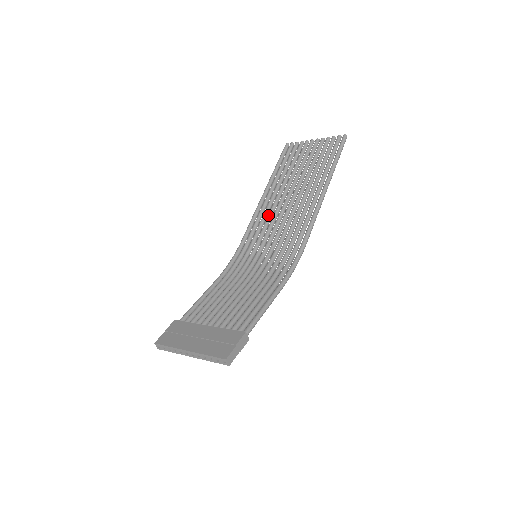
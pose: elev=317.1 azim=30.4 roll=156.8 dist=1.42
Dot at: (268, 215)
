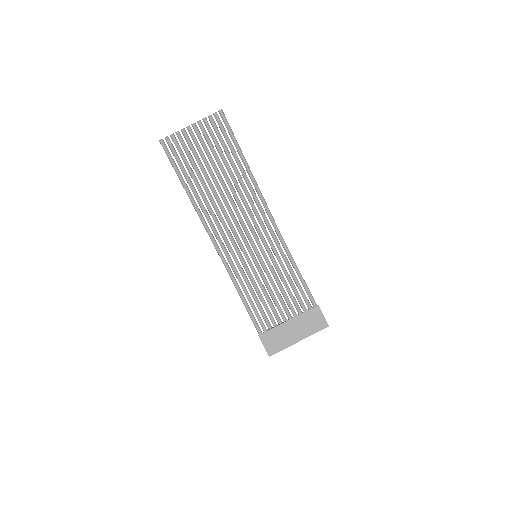
Dot at: (220, 218)
